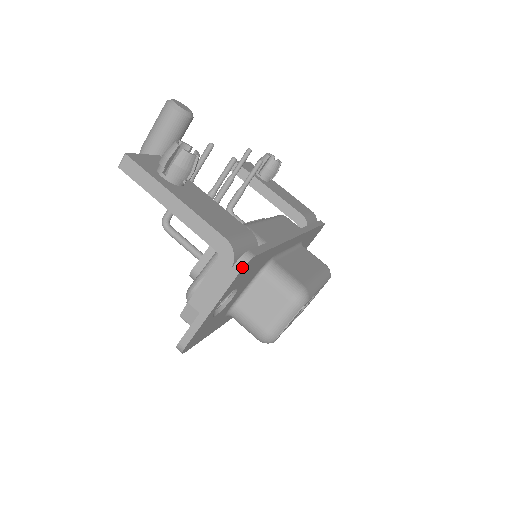
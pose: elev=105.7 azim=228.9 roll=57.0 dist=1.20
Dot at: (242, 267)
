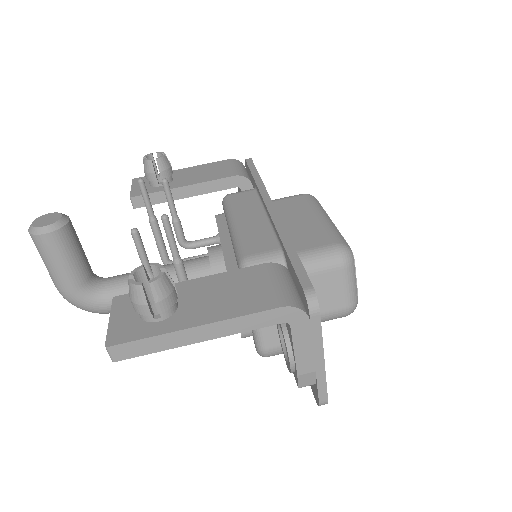
Dot at: (318, 310)
